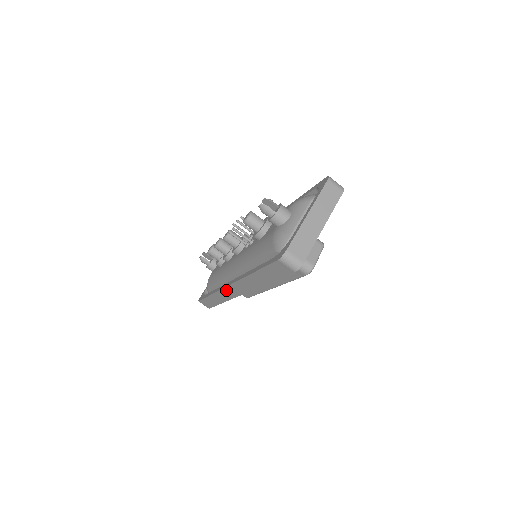
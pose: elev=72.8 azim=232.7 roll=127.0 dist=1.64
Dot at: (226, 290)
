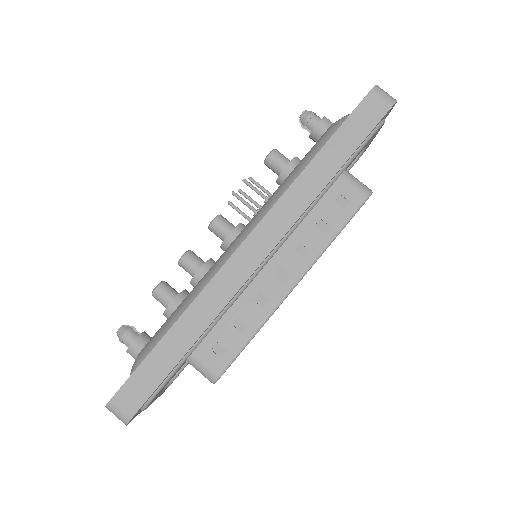
Dot at: (230, 266)
